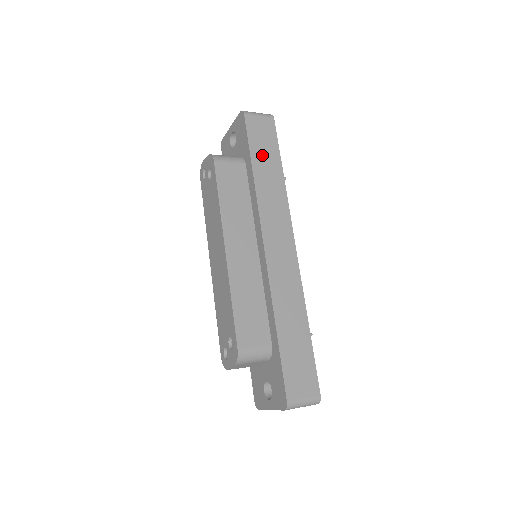
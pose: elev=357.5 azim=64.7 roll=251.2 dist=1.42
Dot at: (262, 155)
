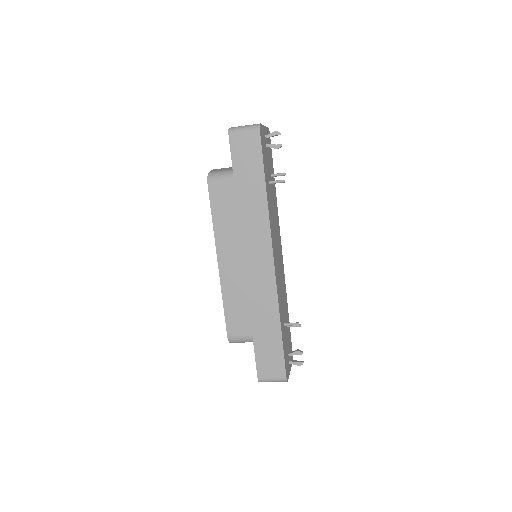
Dot at: (245, 175)
